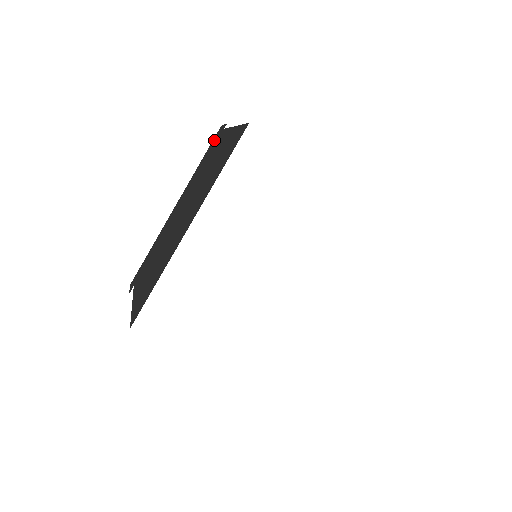
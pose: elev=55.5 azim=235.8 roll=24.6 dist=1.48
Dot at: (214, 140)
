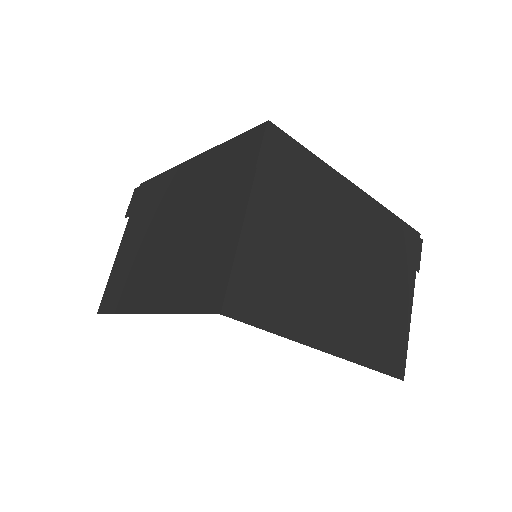
Dot at: (244, 148)
